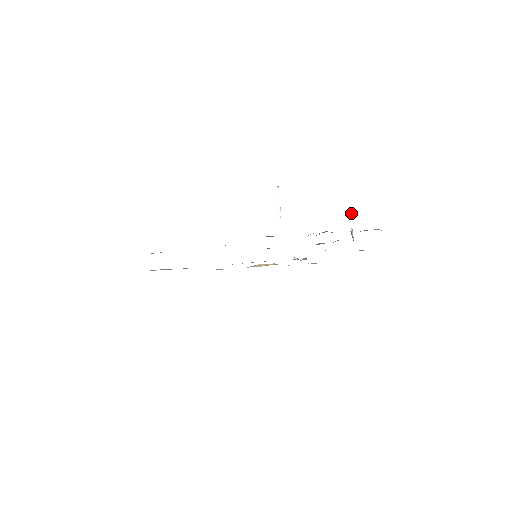
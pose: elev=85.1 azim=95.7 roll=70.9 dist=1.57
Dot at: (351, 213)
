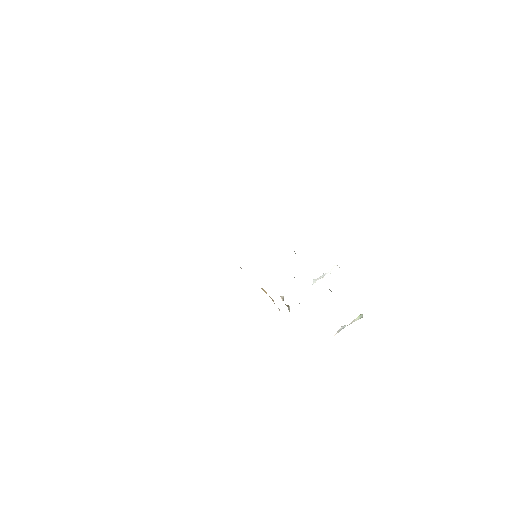
Dot at: (357, 317)
